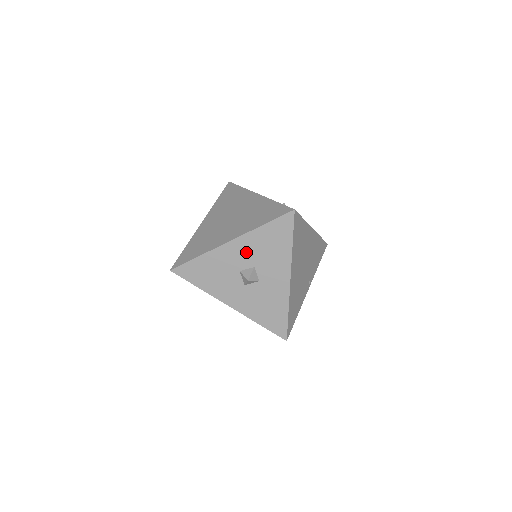
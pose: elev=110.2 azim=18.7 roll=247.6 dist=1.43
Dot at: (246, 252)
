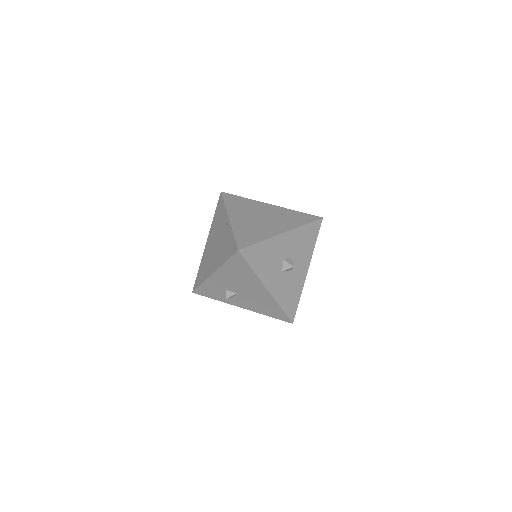
Dot at: (291, 244)
